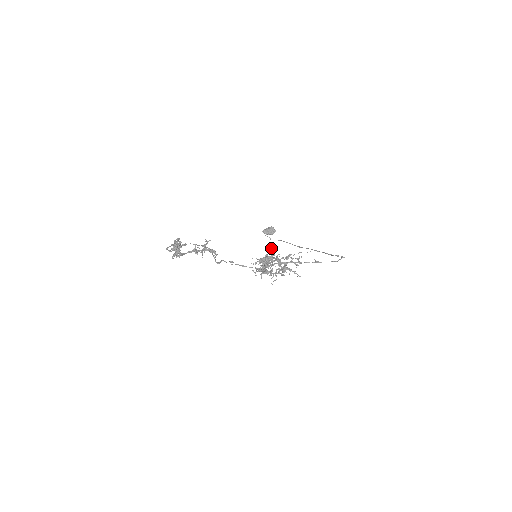
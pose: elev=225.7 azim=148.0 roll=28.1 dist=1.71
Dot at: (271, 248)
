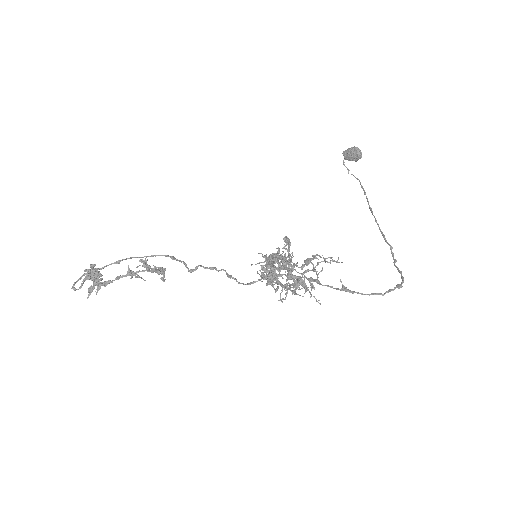
Dot at: (286, 240)
